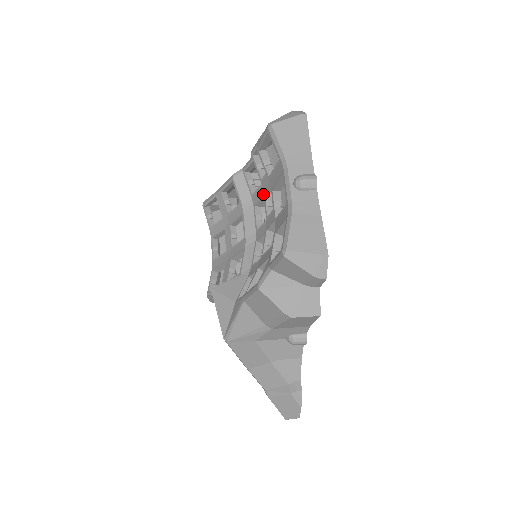
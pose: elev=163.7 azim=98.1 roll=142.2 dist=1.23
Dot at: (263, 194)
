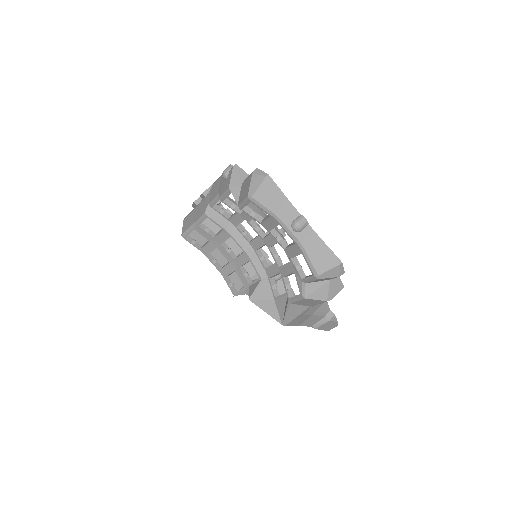
Dot at: (242, 219)
